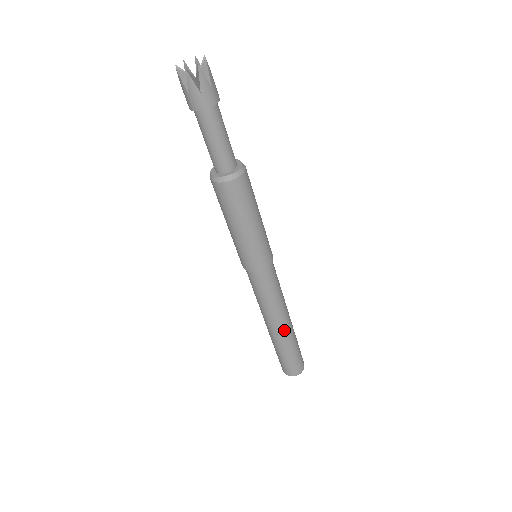
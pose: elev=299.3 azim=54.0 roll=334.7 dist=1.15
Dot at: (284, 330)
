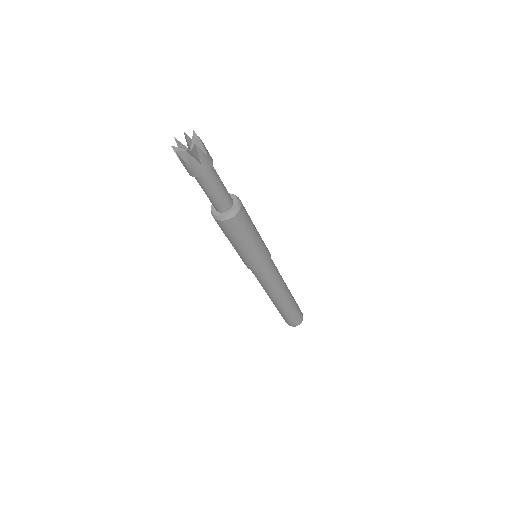
Dot at: (280, 303)
